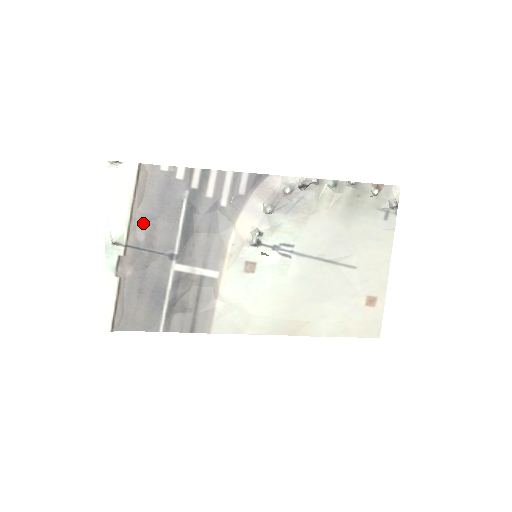
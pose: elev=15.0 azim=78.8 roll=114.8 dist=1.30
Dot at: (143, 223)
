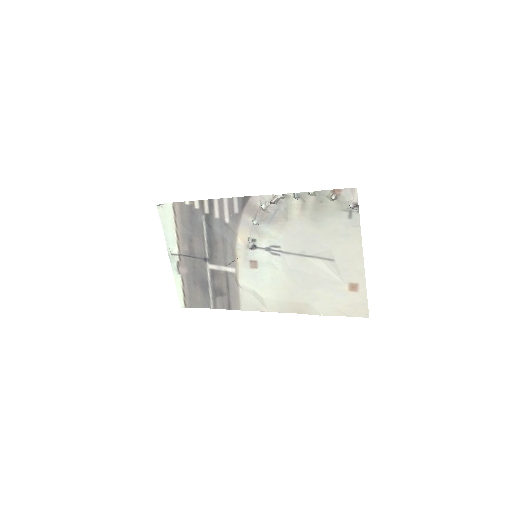
Dot at: (185, 240)
